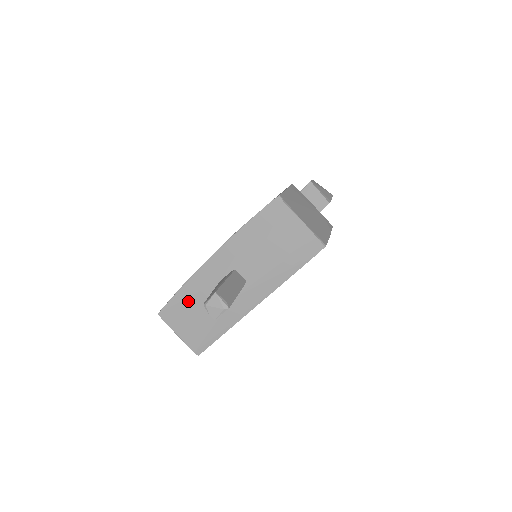
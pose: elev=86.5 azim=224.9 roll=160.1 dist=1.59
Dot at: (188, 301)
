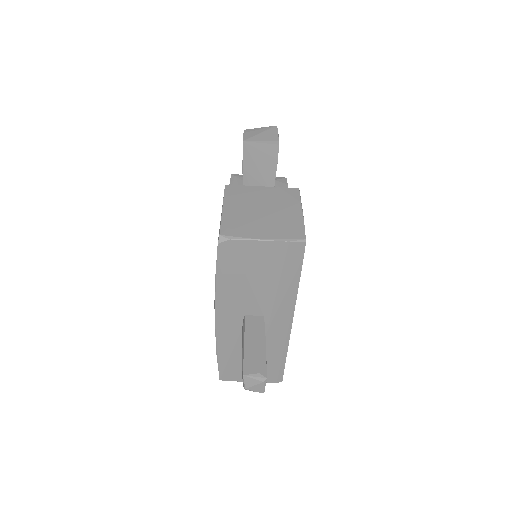
Dot at: (233, 358)
